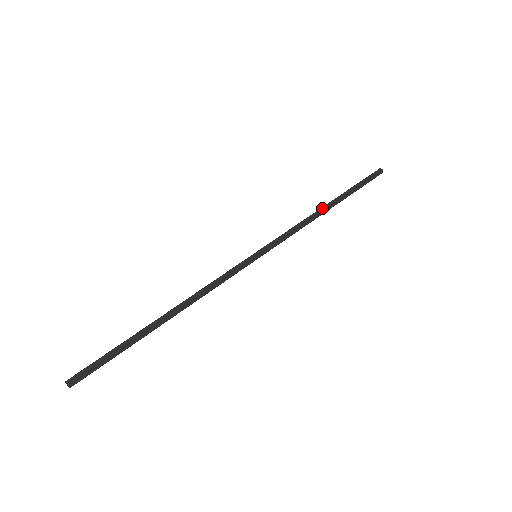
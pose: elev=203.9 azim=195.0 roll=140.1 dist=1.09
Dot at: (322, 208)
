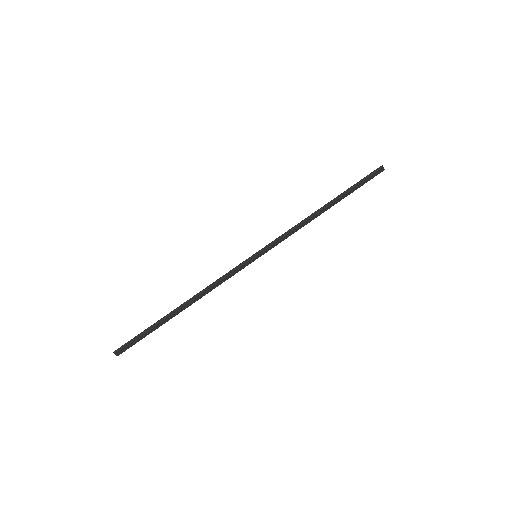
Dot at: (318, 210)
